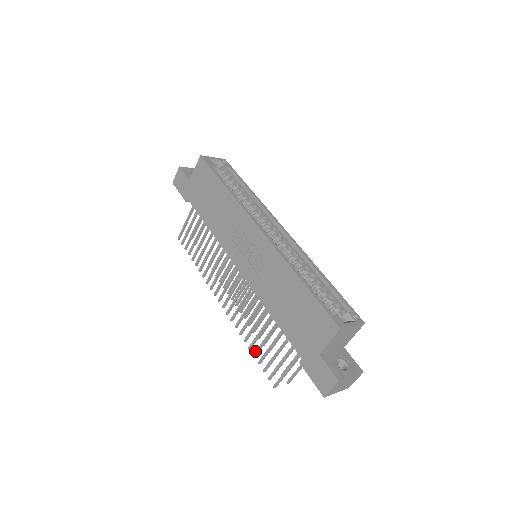
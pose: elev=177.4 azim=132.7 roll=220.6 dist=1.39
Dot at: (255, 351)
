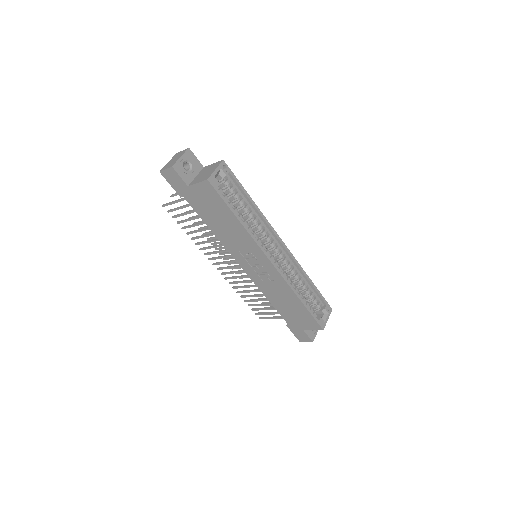
Dot at: (247, 301)
